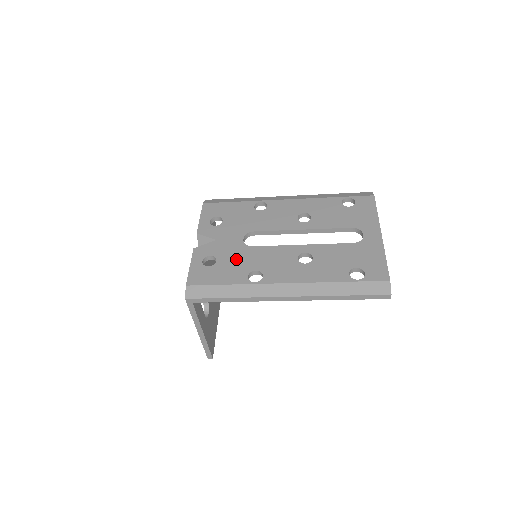
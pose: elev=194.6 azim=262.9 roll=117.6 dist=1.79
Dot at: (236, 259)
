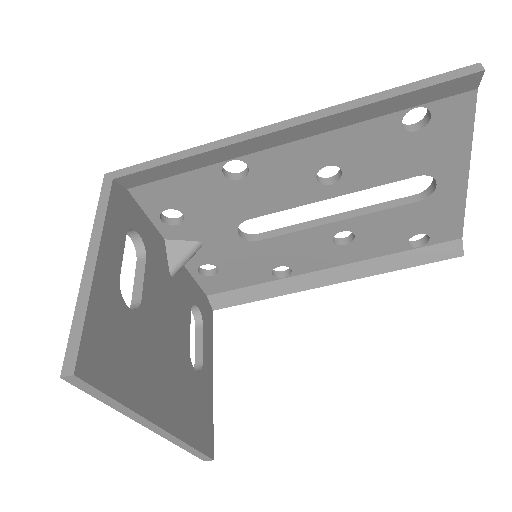
Dot at: occluded
